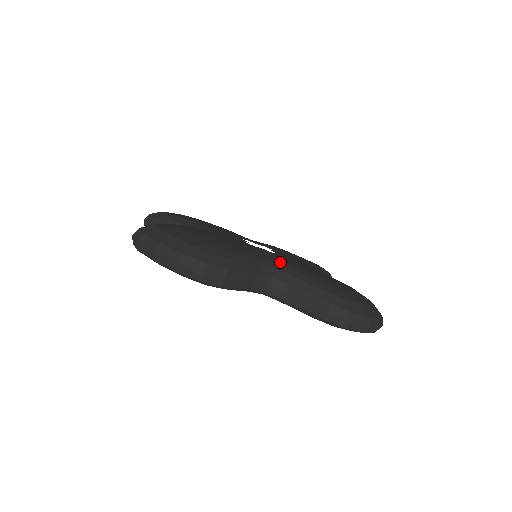
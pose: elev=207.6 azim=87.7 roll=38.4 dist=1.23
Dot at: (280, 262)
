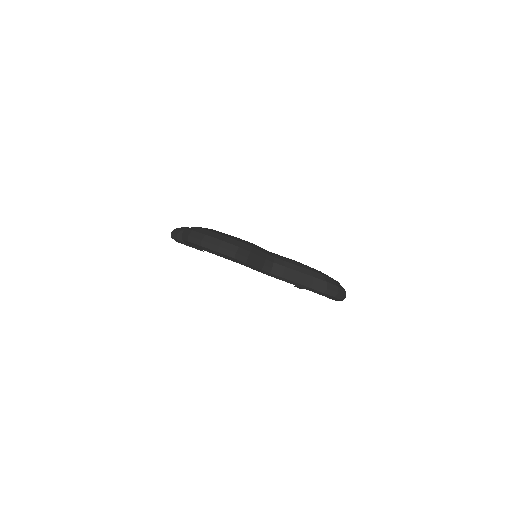
Dot at: (277, 255)
